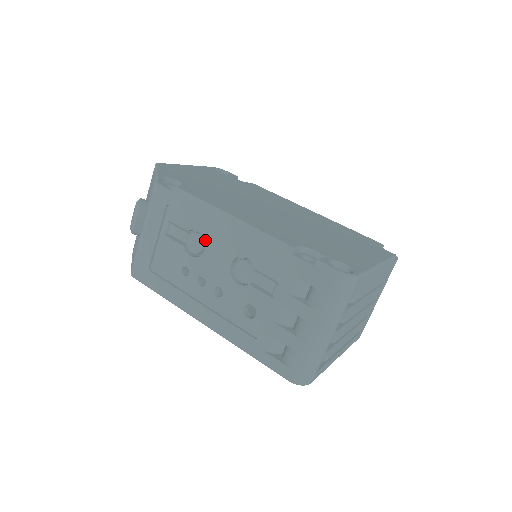
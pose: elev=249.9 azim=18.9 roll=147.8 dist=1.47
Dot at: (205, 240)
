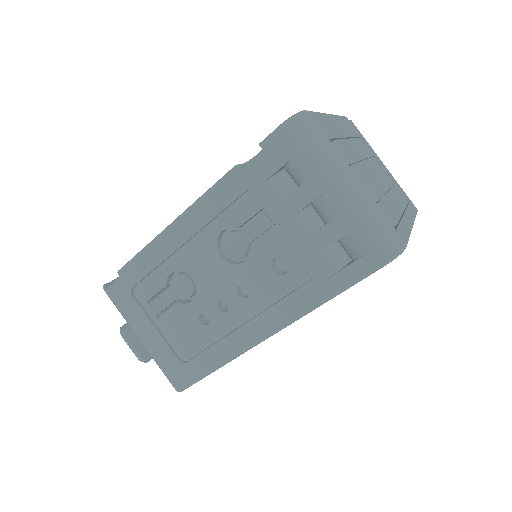
Dot at: (183, 271)
